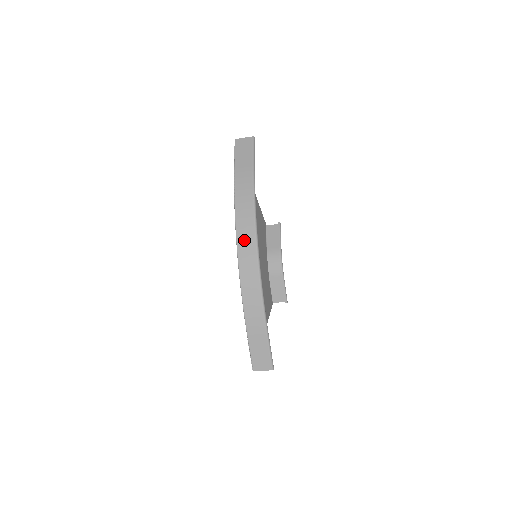
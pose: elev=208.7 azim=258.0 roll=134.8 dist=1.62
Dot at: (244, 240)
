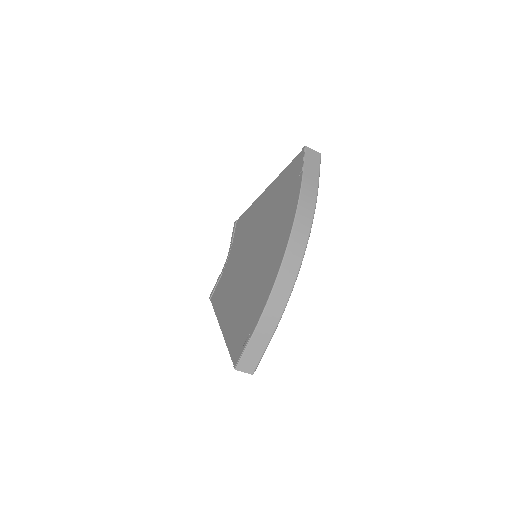
Dot at: (295, 246)
